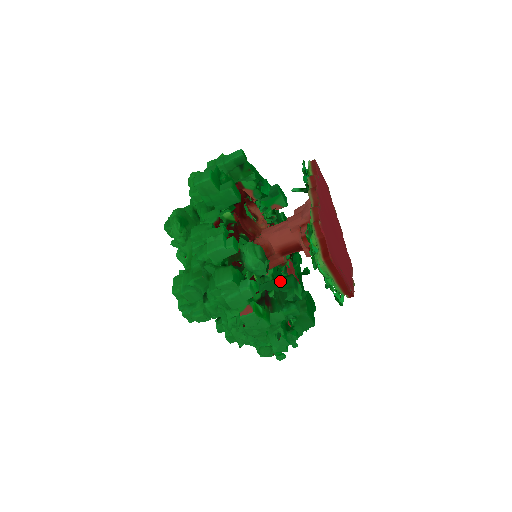
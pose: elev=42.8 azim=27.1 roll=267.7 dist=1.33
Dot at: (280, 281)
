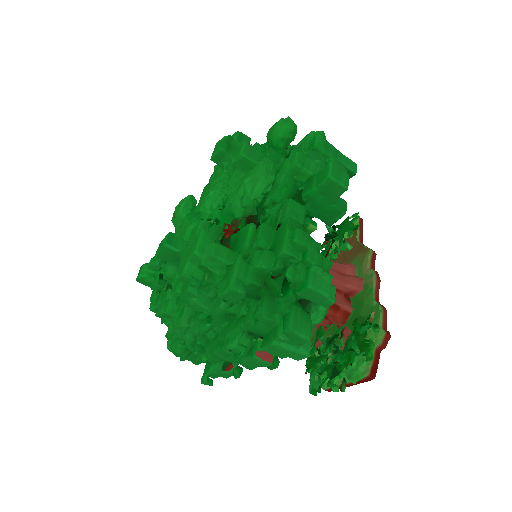
Dot at: occluded
